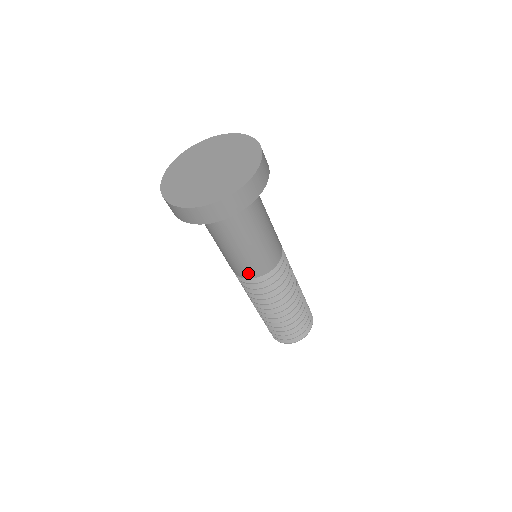
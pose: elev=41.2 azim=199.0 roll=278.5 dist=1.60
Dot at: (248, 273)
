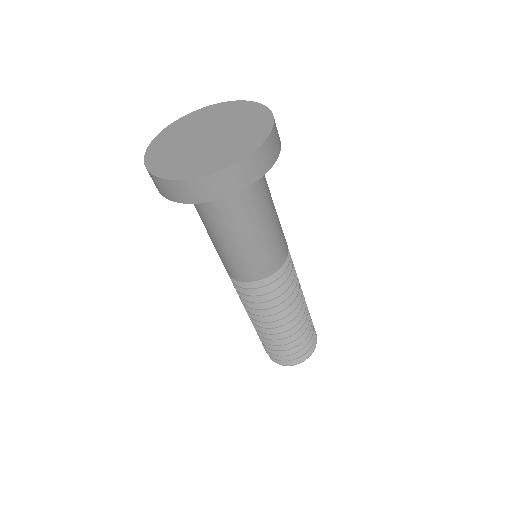
Dot at: (251, 274)
